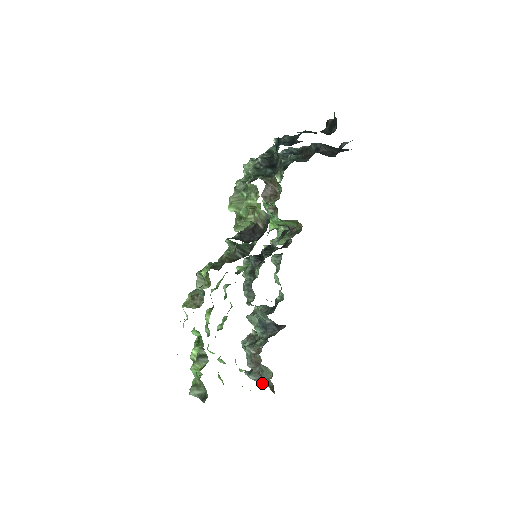
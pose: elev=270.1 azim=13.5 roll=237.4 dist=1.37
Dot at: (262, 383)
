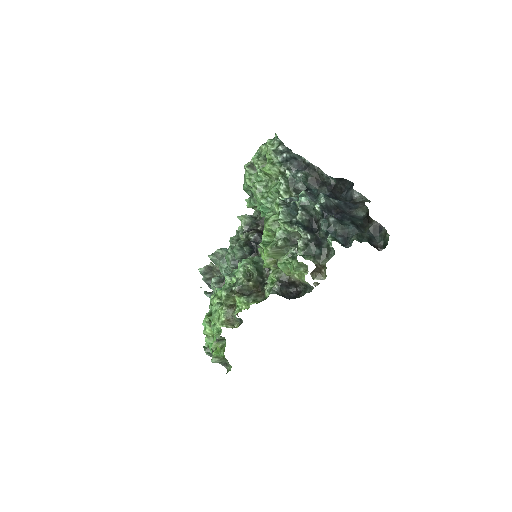
Dot at: occluded
